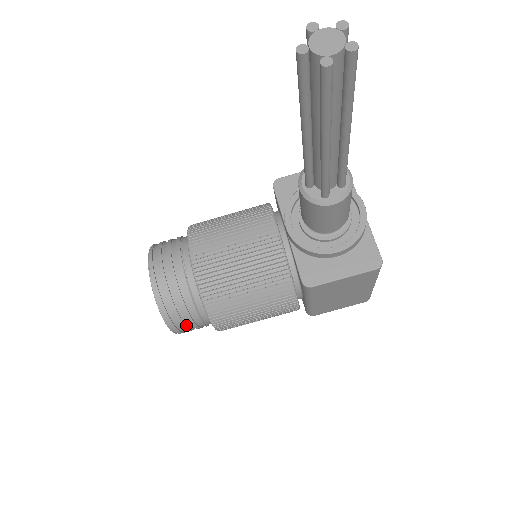
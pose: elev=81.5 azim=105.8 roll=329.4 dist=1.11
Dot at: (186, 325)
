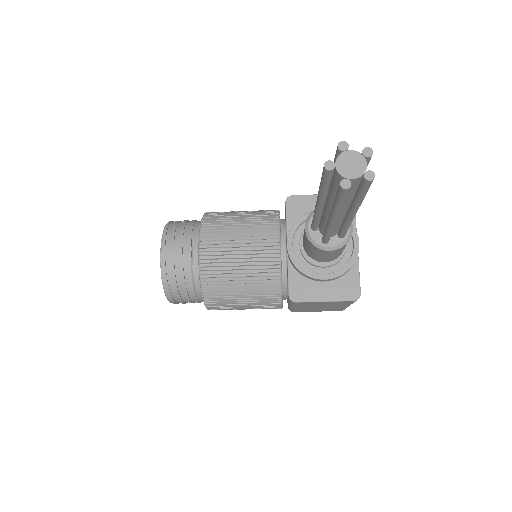
Dot at: (183, 300)
